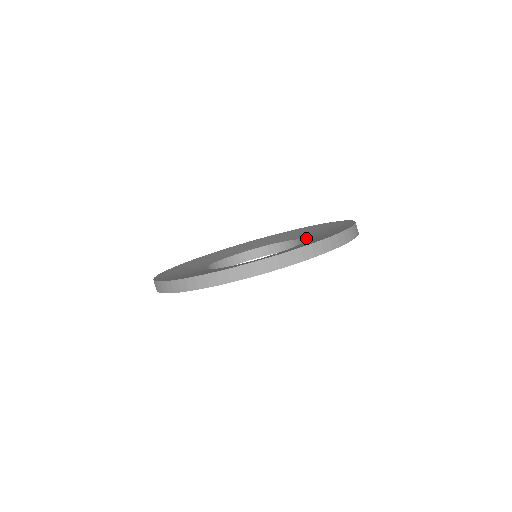
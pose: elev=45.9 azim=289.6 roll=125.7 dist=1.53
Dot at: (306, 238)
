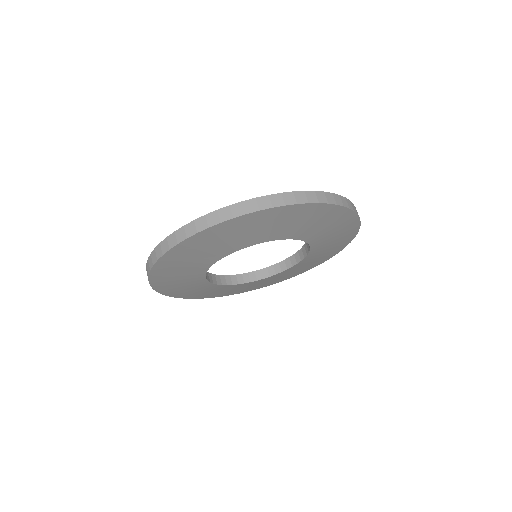
Dot at: occluded
